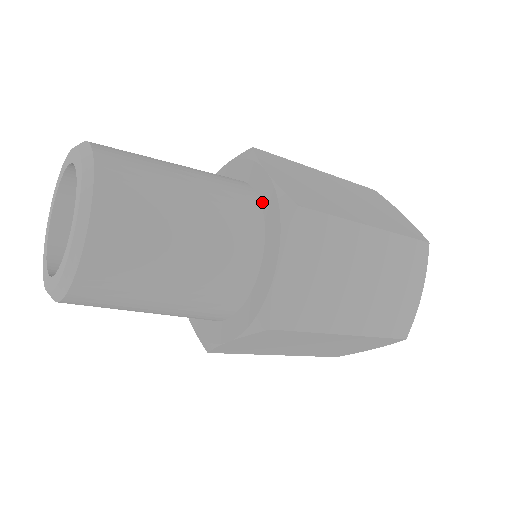
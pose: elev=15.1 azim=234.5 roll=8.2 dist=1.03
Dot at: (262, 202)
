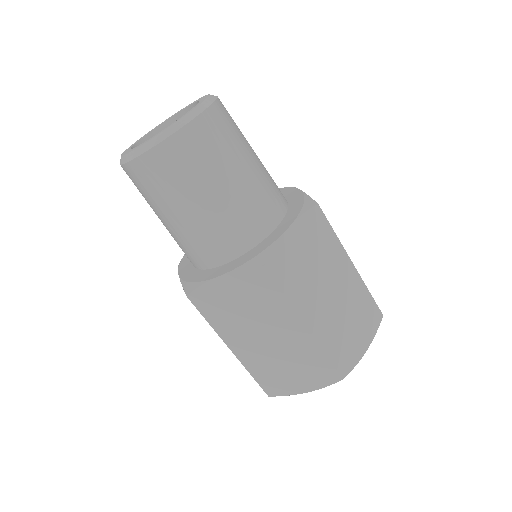
Dot at: (290, 202)
